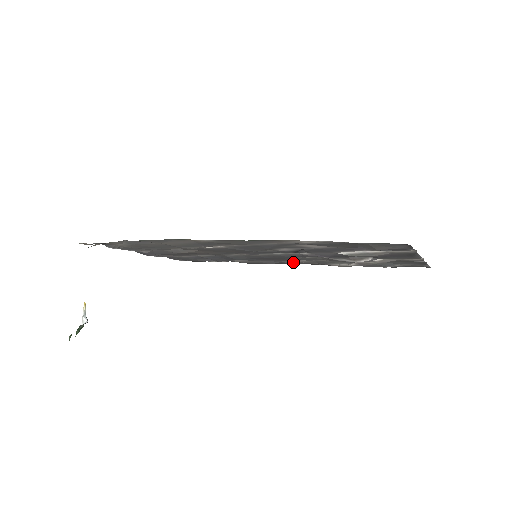
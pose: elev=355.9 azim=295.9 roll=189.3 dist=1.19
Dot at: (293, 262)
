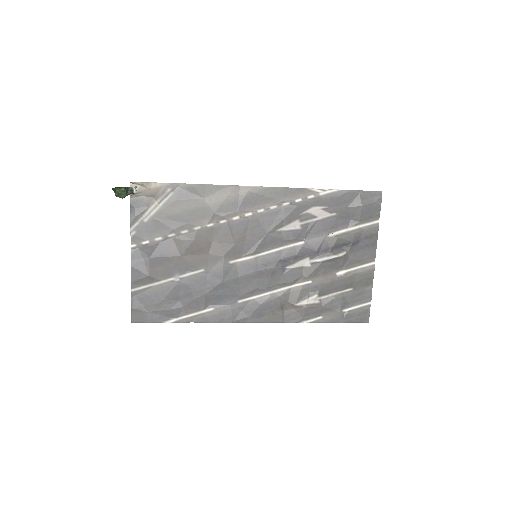
Dot at: (268, 300)
